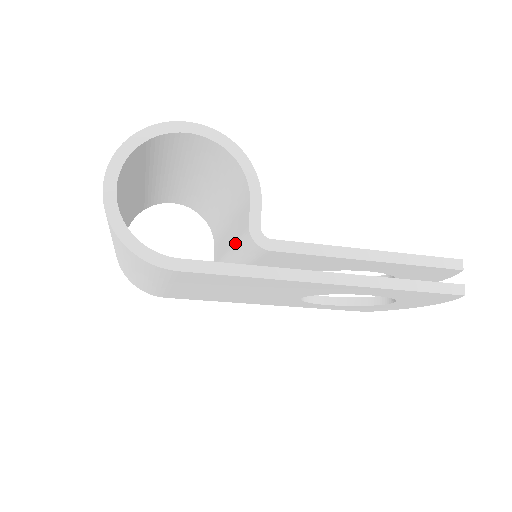
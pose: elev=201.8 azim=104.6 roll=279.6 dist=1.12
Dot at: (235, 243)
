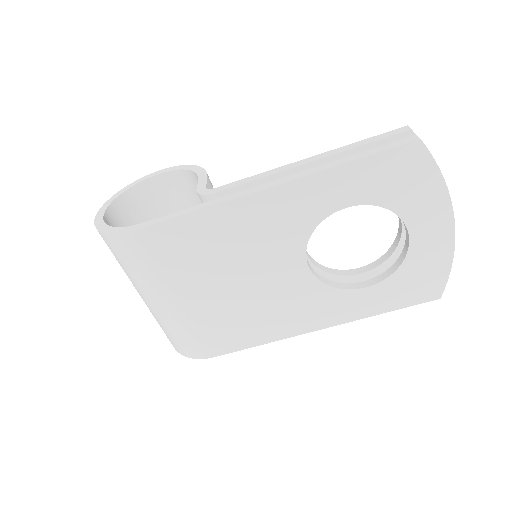
Dot at: occluded
